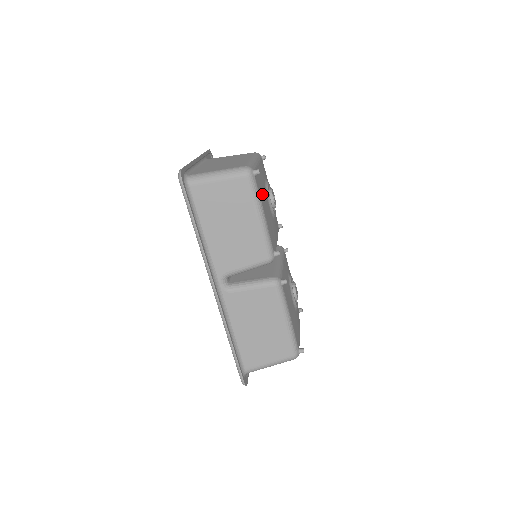
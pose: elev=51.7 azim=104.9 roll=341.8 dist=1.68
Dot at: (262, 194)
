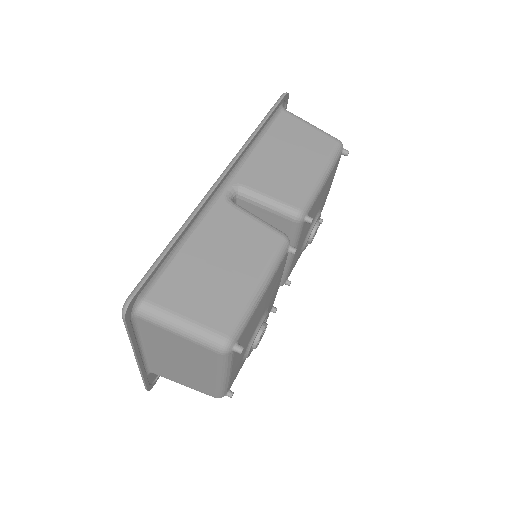
Dot at: (329, 182)
